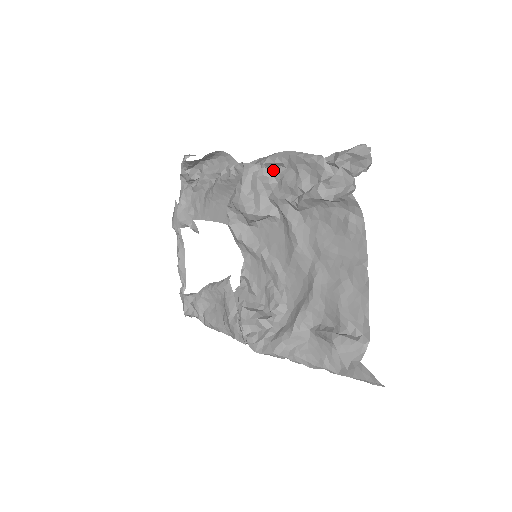
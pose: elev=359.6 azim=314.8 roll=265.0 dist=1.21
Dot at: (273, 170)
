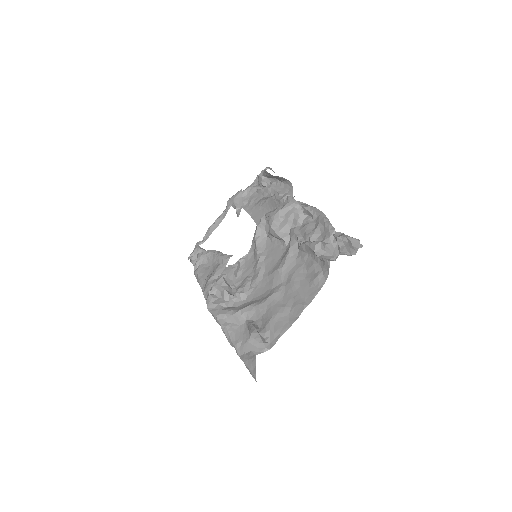
Dot at: (306, 215)
